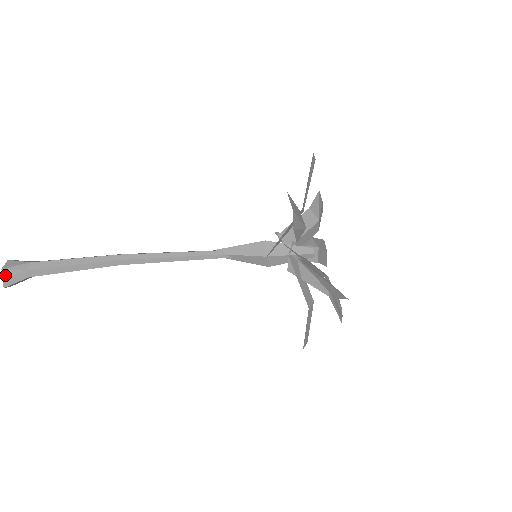
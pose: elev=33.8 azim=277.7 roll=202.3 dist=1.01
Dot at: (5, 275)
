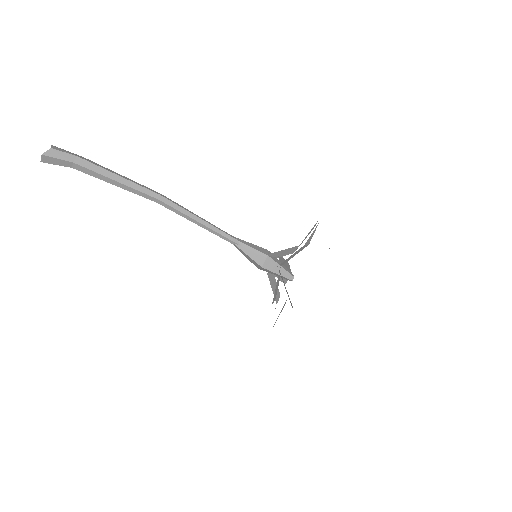
Dot at: (54, 148)
